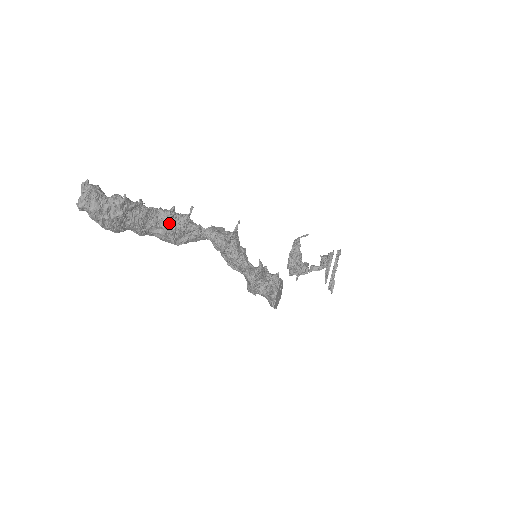
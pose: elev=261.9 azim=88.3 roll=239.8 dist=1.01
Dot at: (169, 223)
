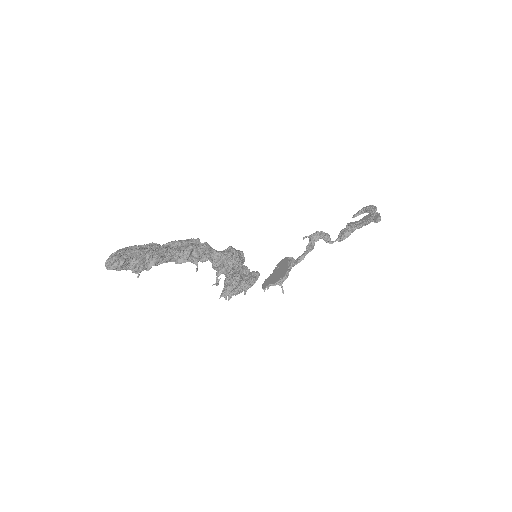
Dot at: occluded
